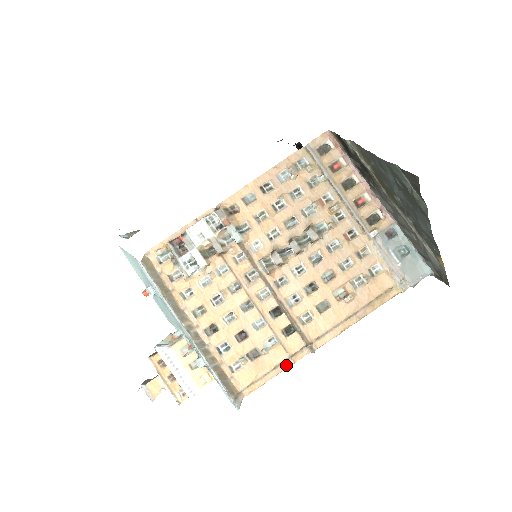
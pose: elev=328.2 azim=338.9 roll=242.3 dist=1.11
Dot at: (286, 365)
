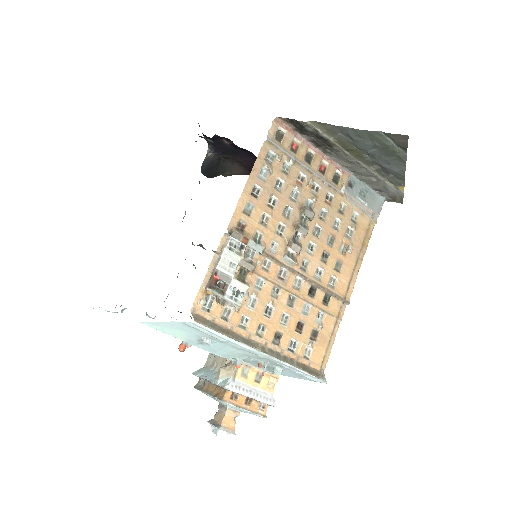
Dot at: (337, 326)
